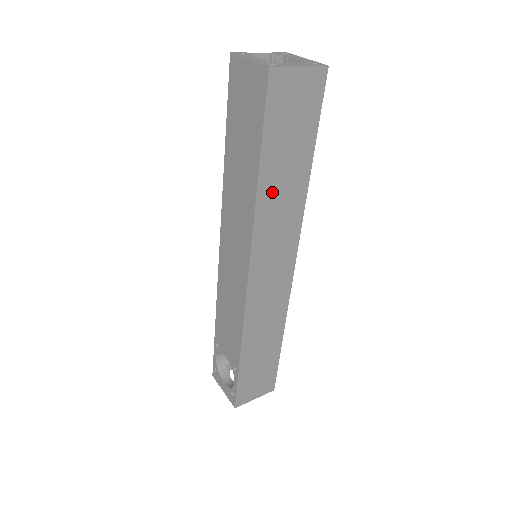
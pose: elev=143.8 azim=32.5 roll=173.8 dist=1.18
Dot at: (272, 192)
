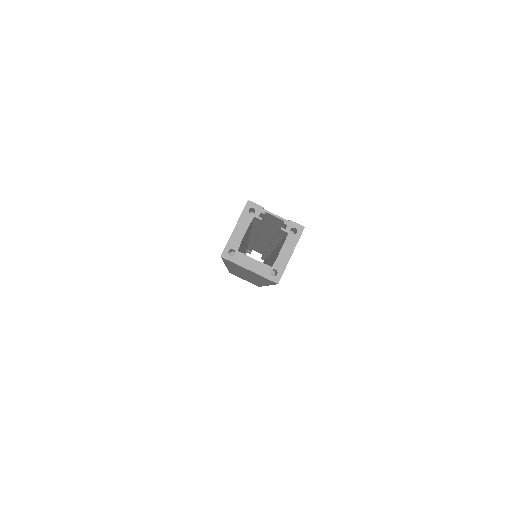
Dot at: occluded
